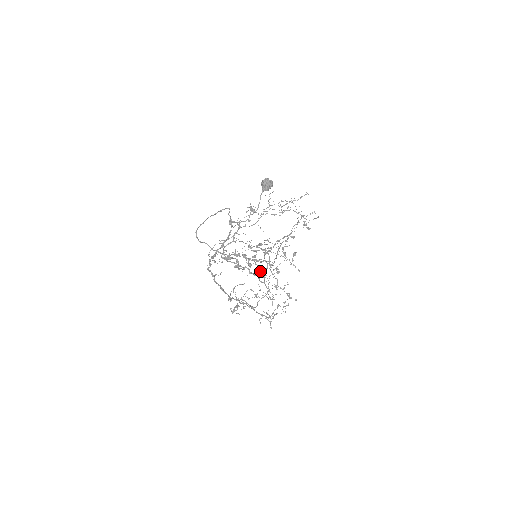
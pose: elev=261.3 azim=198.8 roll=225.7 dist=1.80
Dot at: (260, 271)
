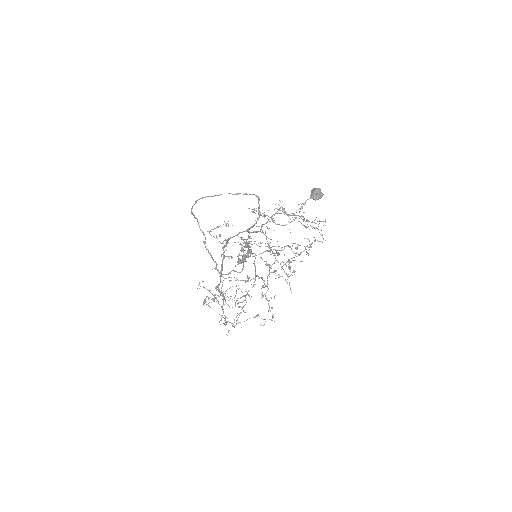
Dot at: occluded
